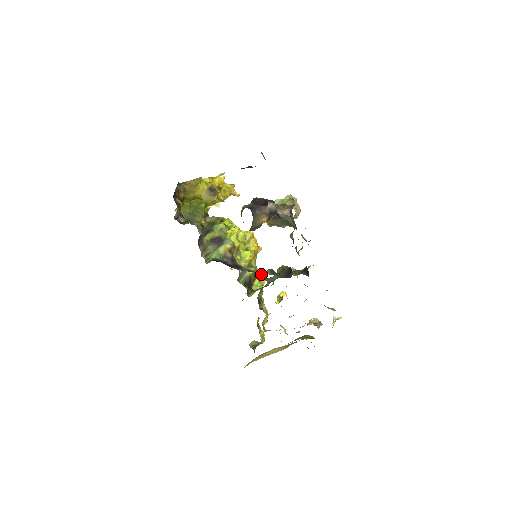
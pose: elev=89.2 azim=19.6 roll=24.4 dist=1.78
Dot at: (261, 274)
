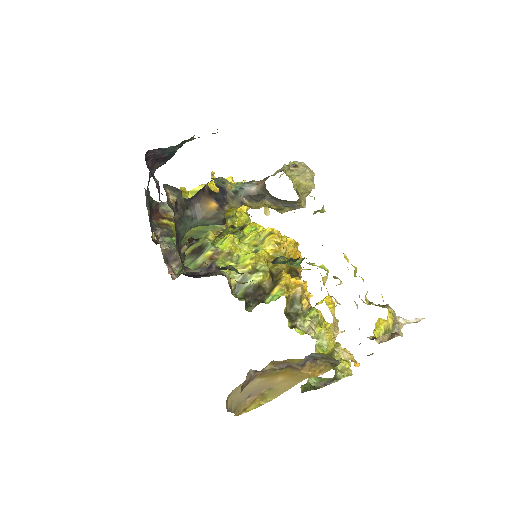
Dot at: (293, 279)
